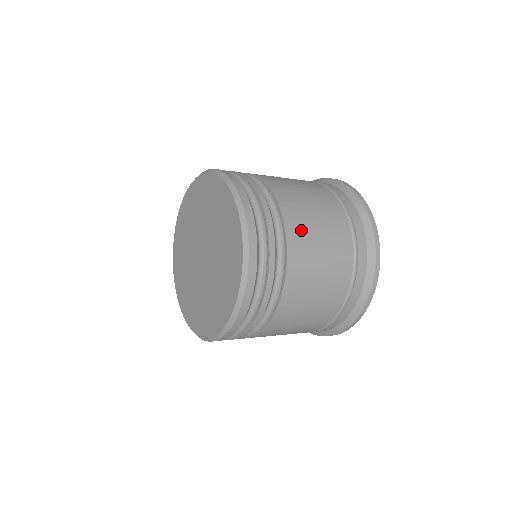
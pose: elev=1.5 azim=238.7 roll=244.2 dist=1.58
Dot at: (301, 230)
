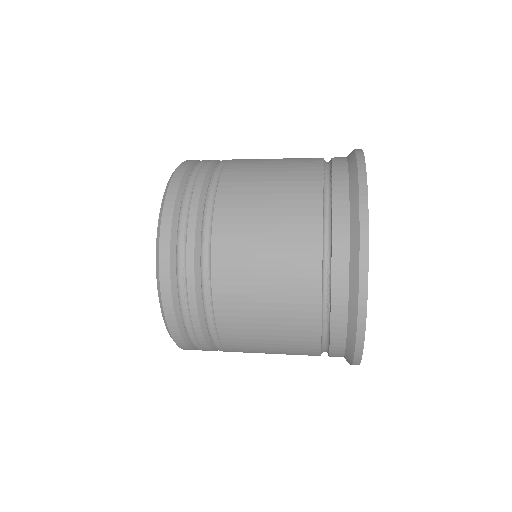
Dot at: (239, 326)
